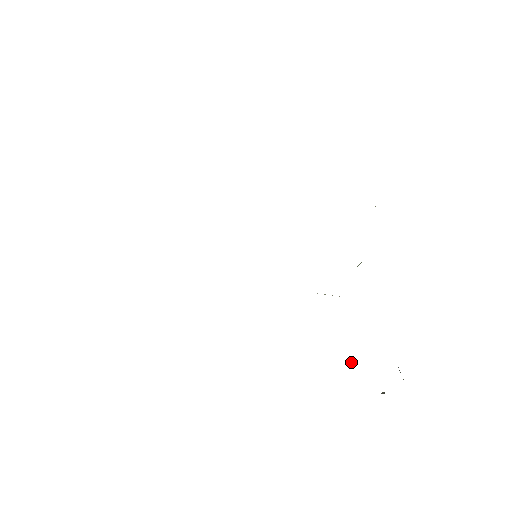
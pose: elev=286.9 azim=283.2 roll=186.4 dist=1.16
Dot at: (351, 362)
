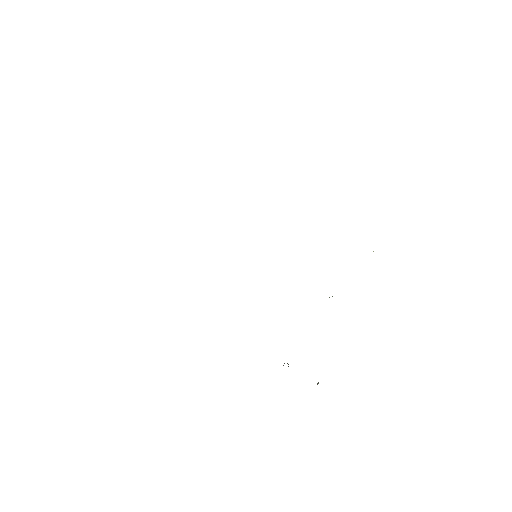
Dot at: occluded
